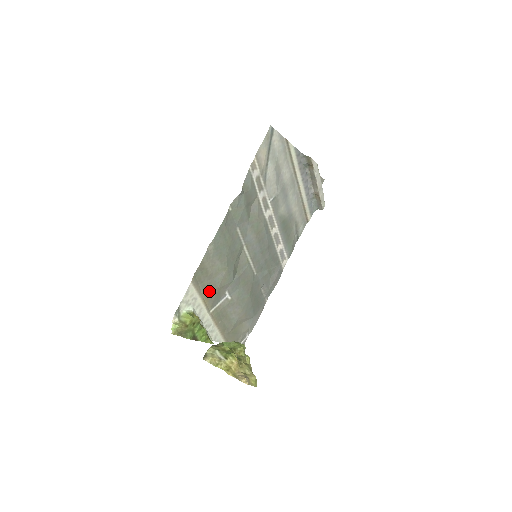
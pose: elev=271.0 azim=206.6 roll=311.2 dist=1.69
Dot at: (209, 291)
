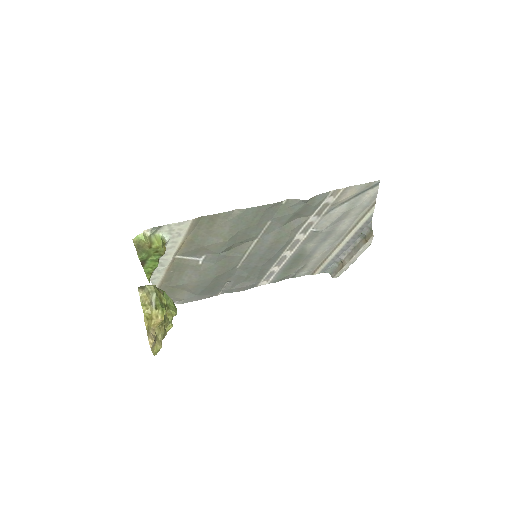
Dot at: (195, 241)
